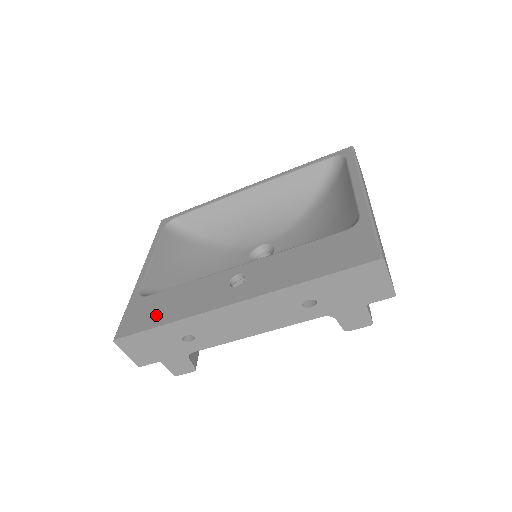
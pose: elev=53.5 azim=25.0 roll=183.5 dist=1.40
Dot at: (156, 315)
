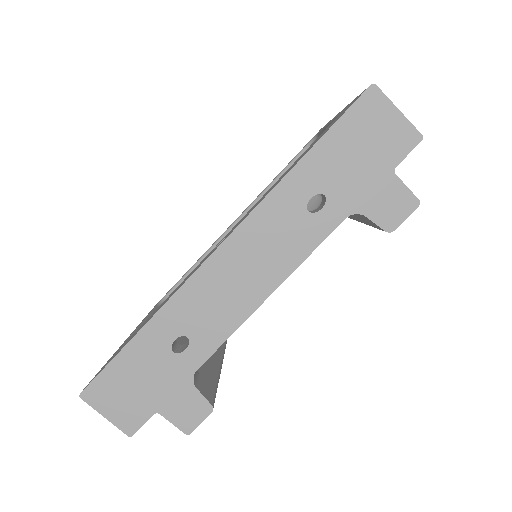
Dot at: (132, 336)
